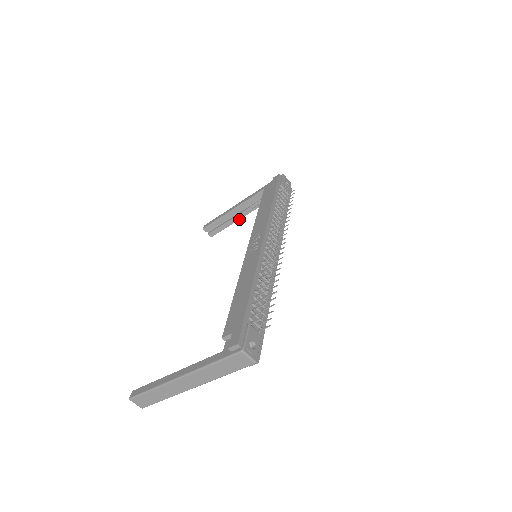
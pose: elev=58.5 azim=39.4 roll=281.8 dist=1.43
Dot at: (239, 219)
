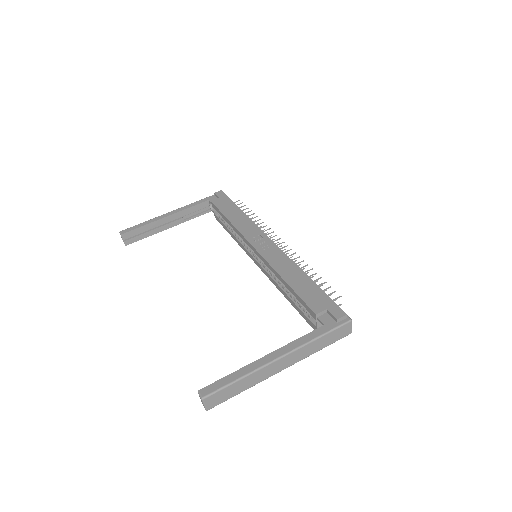
Dot at: (166, 229)
